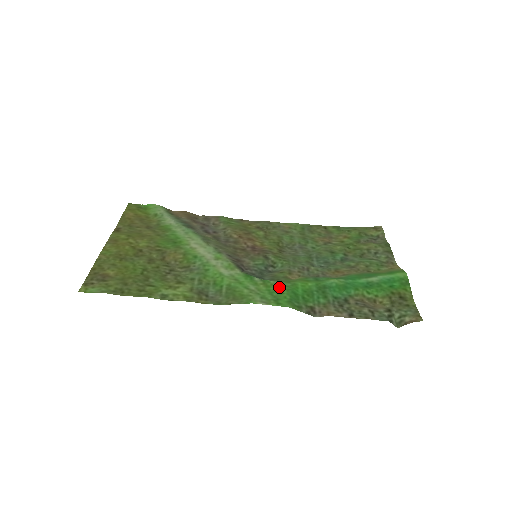
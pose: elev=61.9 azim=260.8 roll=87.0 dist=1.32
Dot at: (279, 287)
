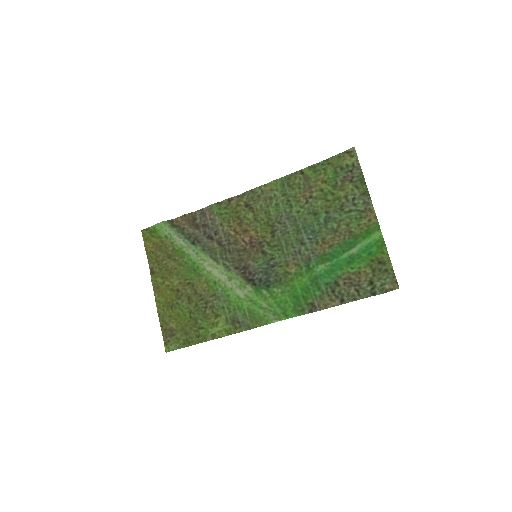
Dot at: (283, 295)
